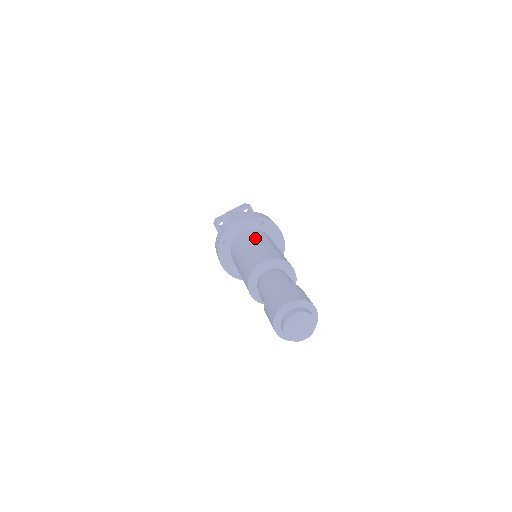
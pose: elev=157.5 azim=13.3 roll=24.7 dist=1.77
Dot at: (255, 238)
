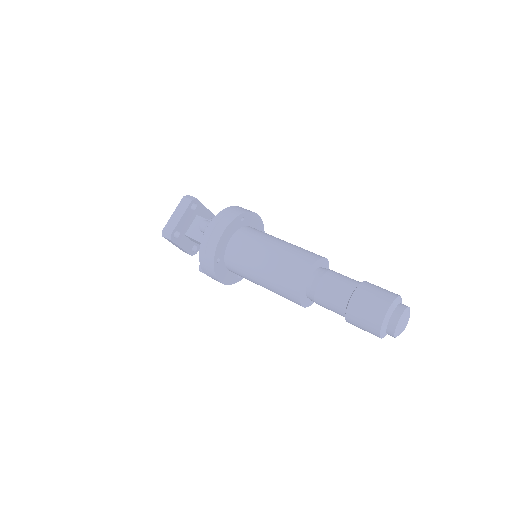
Dot at: (258, 243)
